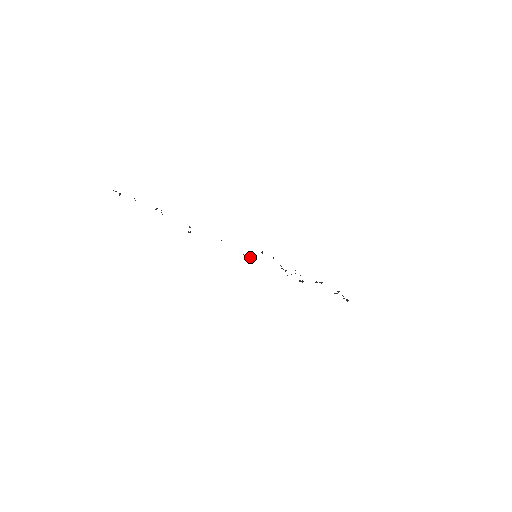
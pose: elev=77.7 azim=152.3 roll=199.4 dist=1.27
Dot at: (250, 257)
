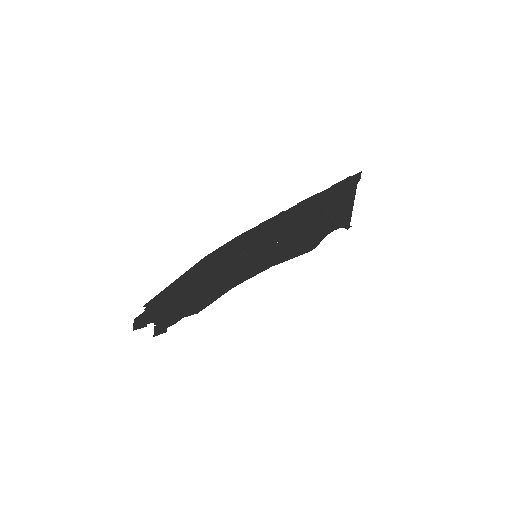
Dot at: (247, 256)
